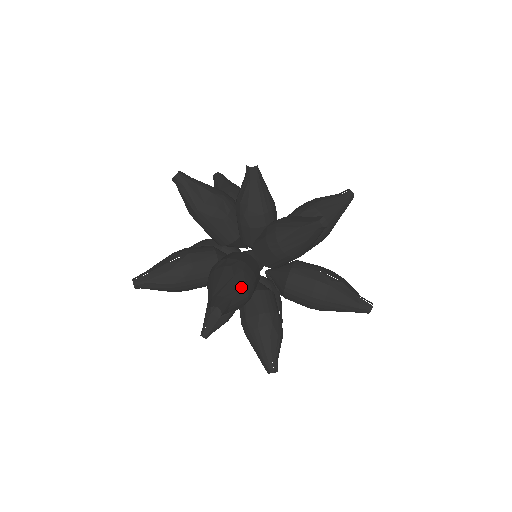
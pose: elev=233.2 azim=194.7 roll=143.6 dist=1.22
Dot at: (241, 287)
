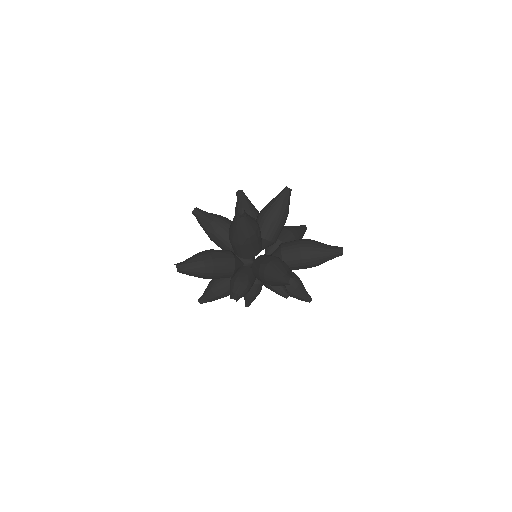
Dot at: (252, 217)
